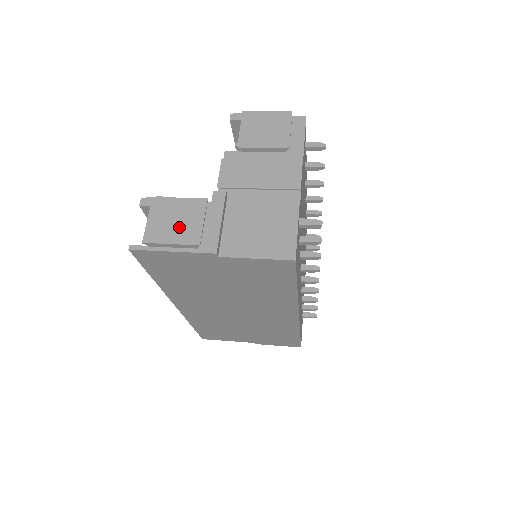
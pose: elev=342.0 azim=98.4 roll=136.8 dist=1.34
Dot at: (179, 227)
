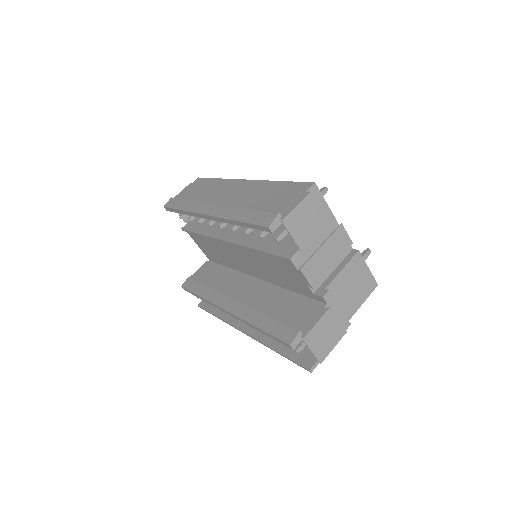
Dot at: (330, 336)
